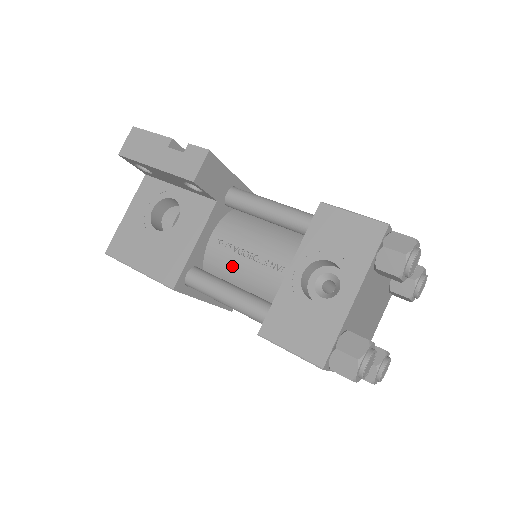
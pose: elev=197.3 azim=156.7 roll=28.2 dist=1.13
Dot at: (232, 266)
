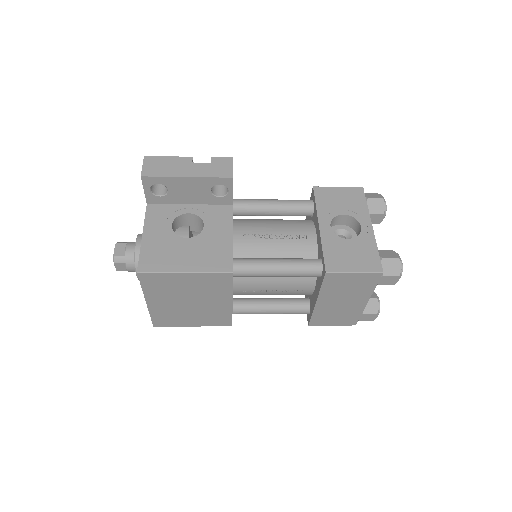
Dot at: (263, 249)
